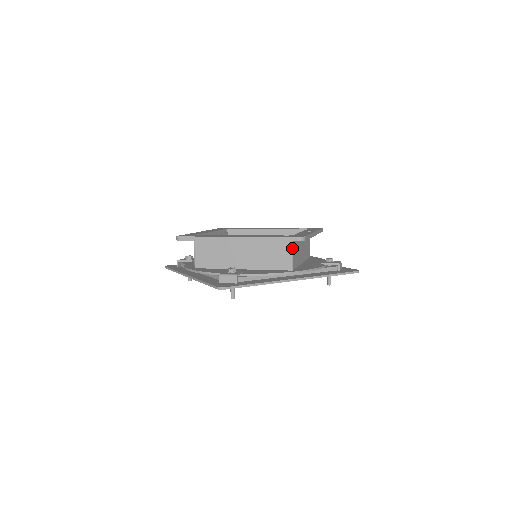
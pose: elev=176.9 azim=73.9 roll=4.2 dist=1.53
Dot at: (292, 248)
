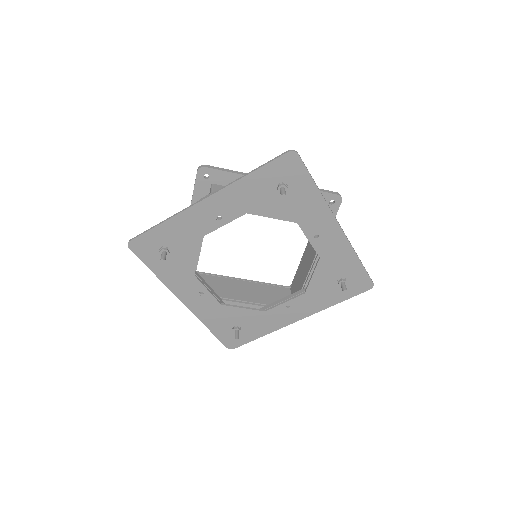
Dot at: occluded
